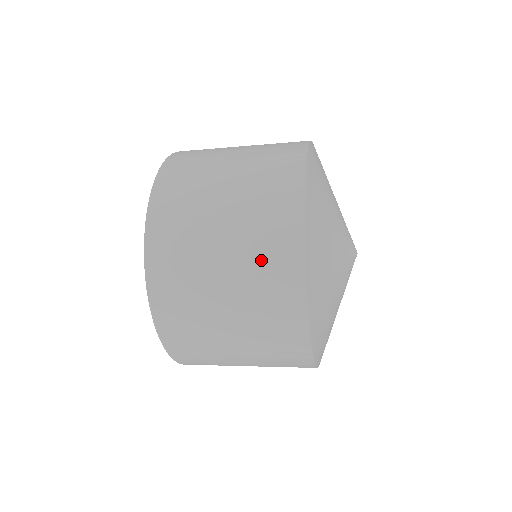
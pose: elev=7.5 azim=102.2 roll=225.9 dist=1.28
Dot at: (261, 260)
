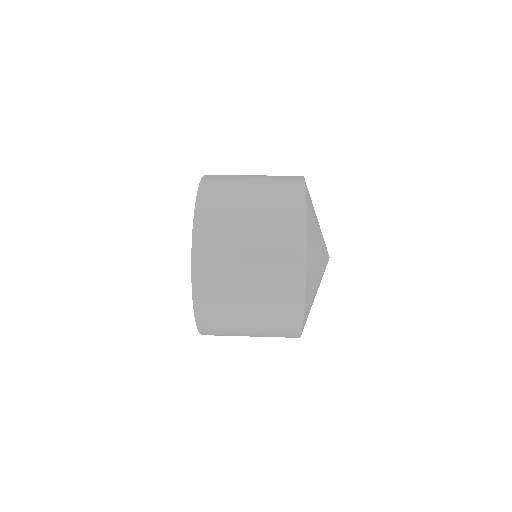
Dot at: occluded
